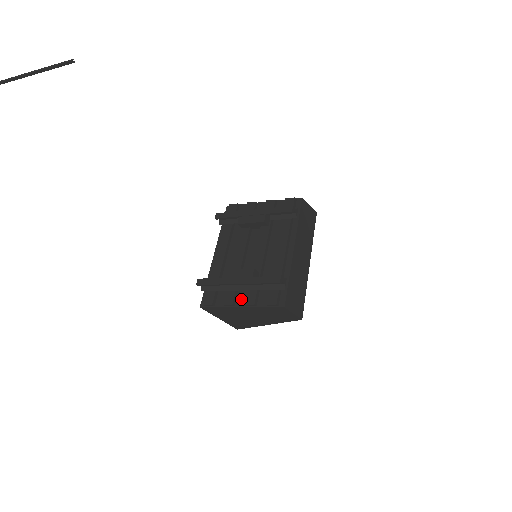
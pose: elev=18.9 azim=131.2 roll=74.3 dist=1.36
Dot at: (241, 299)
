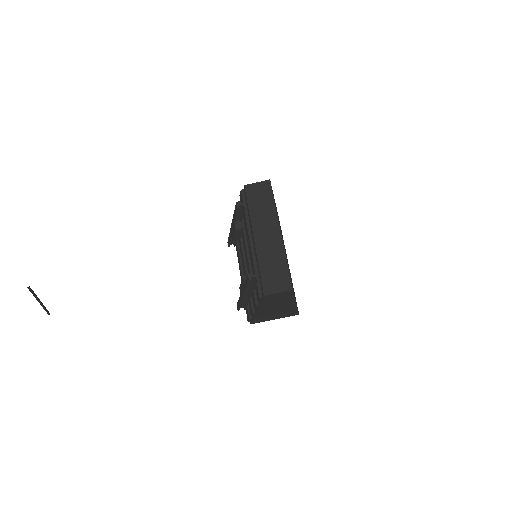
Dot at: occluded
